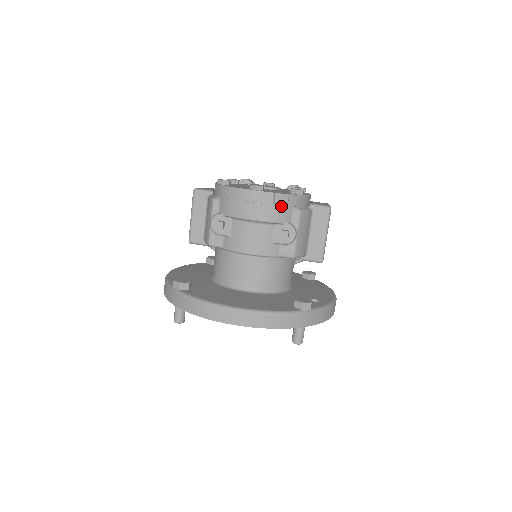
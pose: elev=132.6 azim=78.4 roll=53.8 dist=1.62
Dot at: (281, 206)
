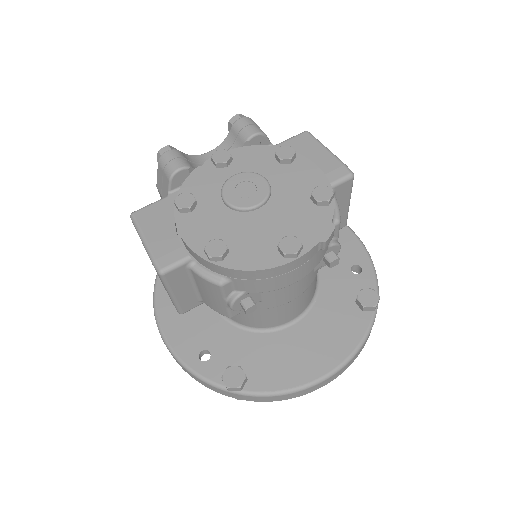
Dot at: occluded
